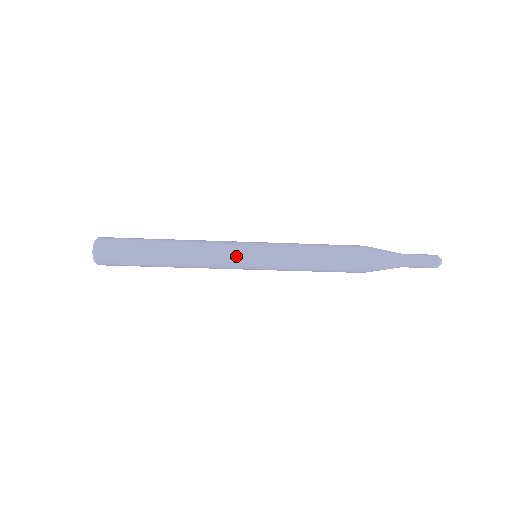
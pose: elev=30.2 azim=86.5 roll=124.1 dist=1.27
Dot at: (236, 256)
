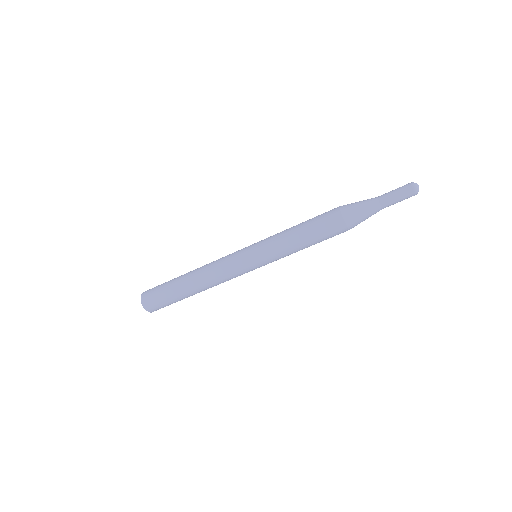
Dot at: (240, 270)
